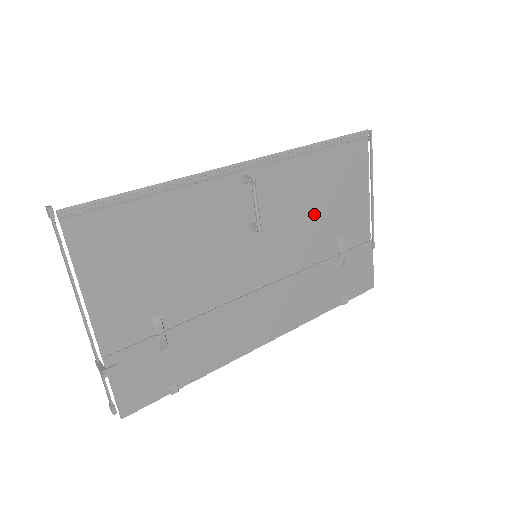
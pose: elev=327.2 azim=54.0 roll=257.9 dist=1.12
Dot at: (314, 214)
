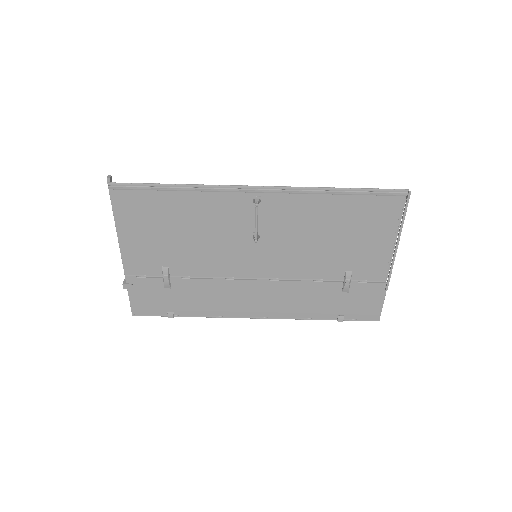
Dot at: (322, 243)
